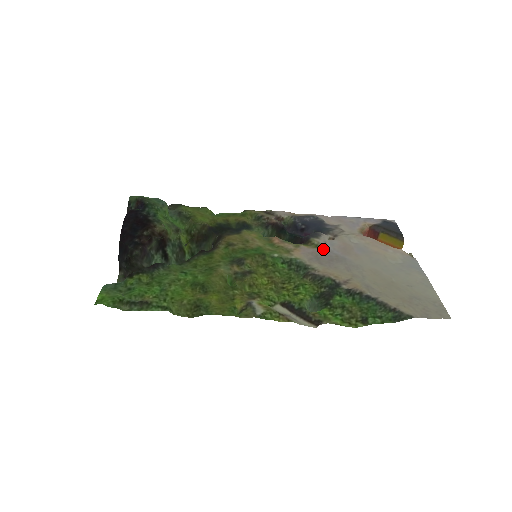
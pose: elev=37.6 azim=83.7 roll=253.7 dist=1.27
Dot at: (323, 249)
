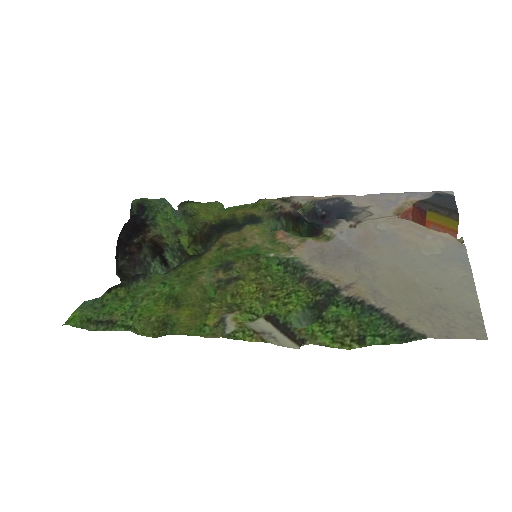
Dot at: (334, 242)
